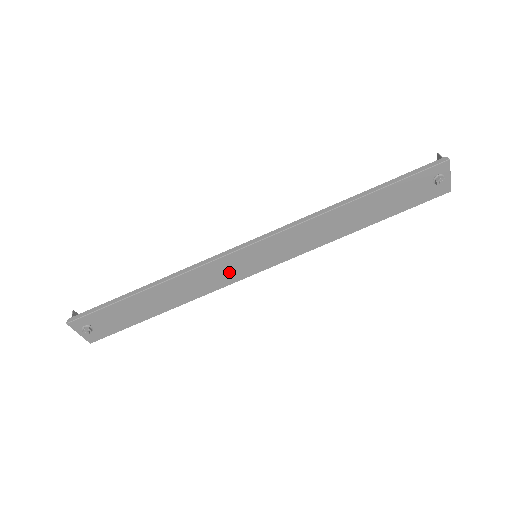
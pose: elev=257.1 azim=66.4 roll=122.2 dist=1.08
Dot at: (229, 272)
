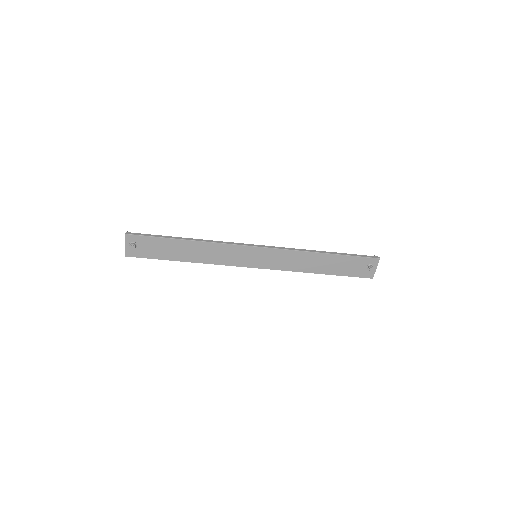
Dot at: (236, 257)
